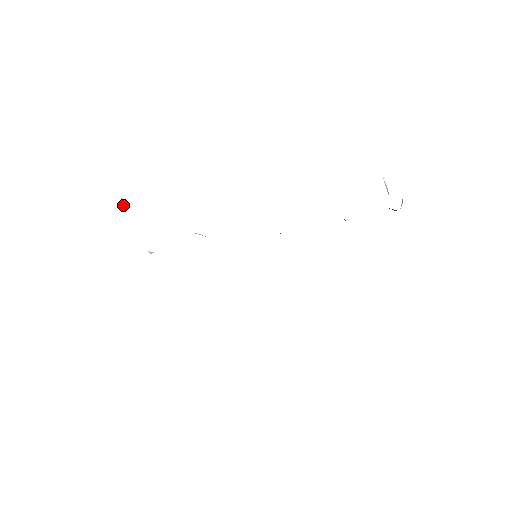
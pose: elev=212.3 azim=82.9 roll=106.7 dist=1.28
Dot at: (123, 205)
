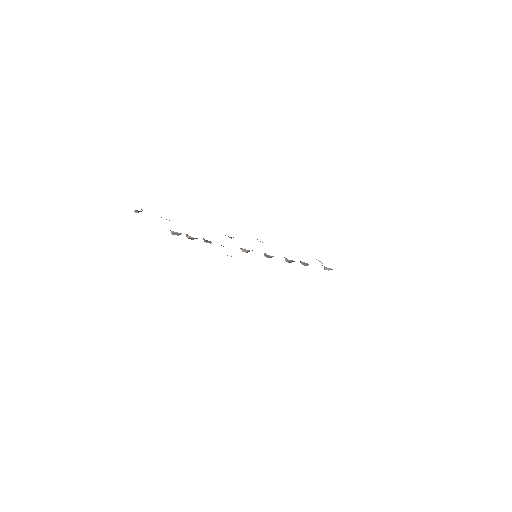
Dot at: (142, 210)
